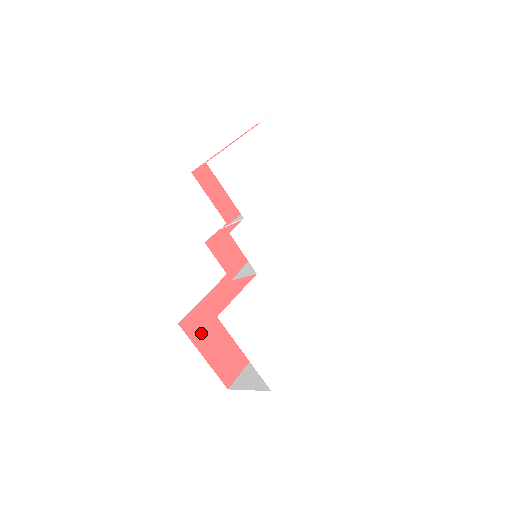
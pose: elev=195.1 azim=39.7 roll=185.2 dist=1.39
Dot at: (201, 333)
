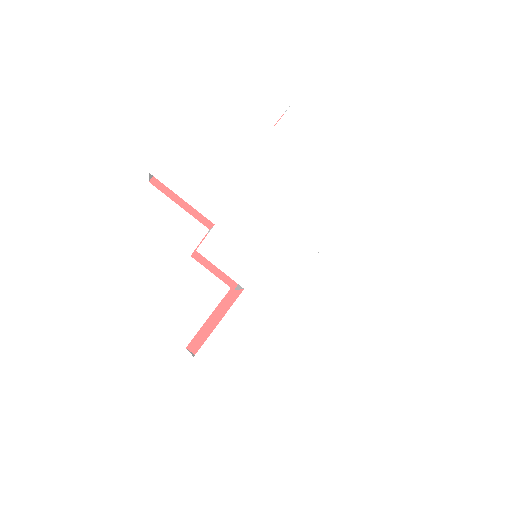
Dot at: occluded
